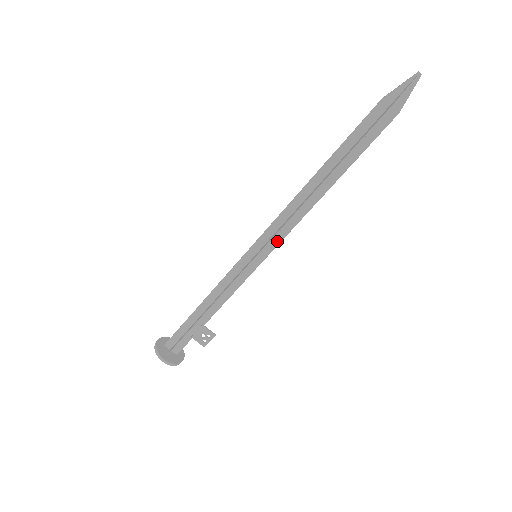
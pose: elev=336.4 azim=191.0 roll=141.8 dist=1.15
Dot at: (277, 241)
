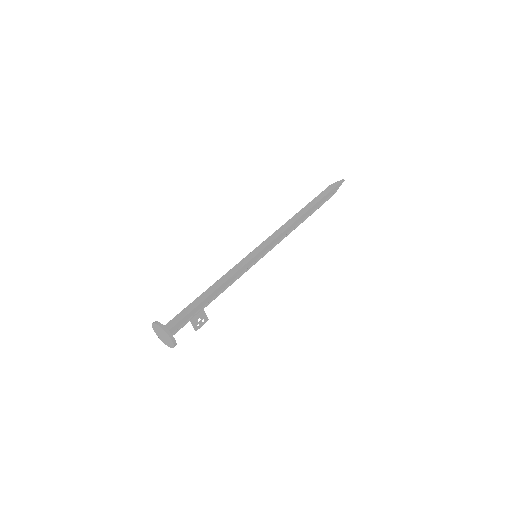
Dot at: (270, 248)
